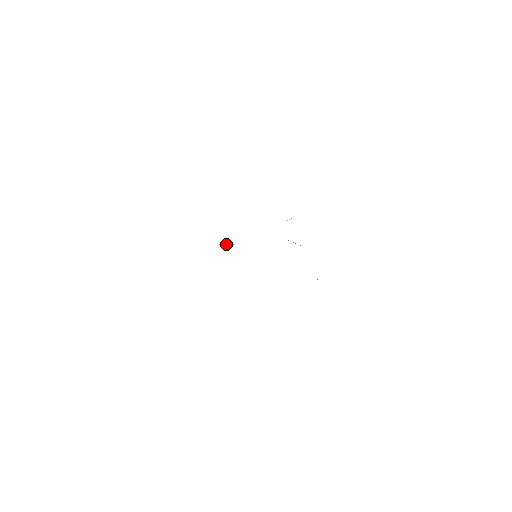
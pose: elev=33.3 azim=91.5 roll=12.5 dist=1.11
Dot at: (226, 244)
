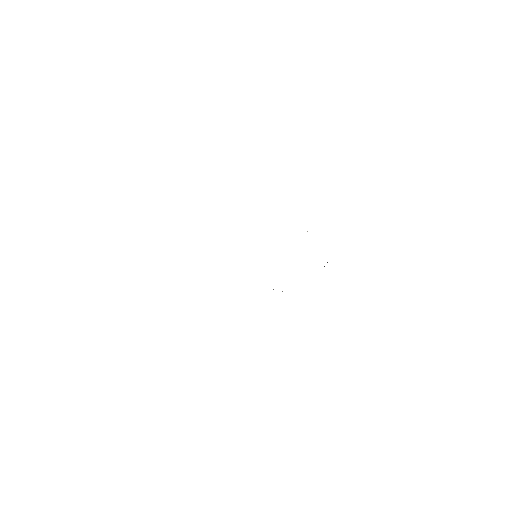
Dot at: occluded
